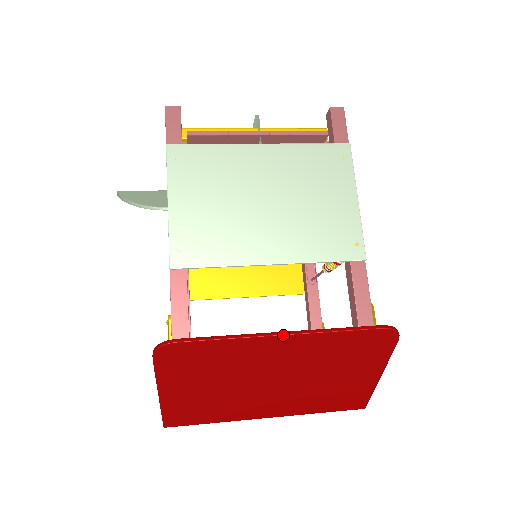
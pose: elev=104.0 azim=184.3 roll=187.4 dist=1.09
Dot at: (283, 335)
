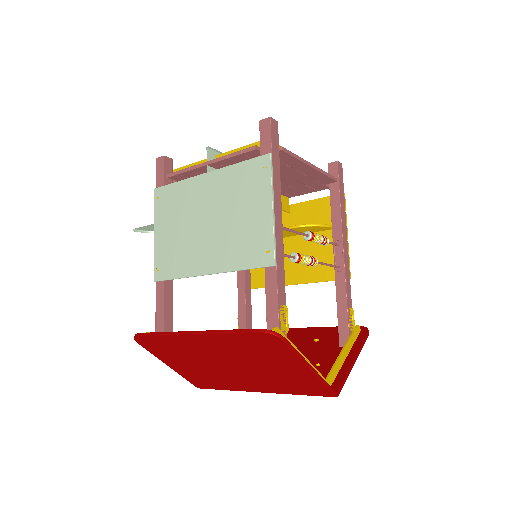
Dot at: (192, 334)
